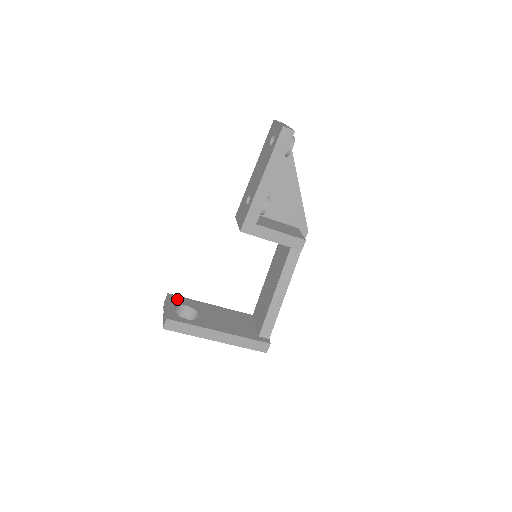
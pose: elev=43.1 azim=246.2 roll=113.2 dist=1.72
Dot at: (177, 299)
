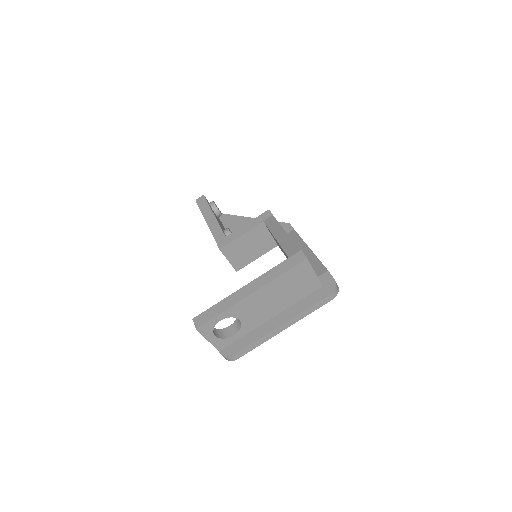
Dot at: occluded
